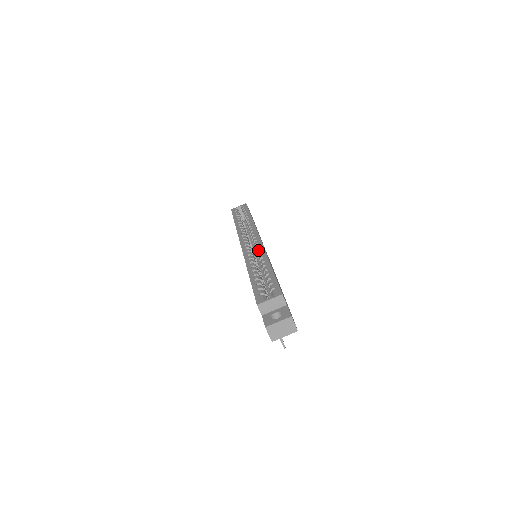
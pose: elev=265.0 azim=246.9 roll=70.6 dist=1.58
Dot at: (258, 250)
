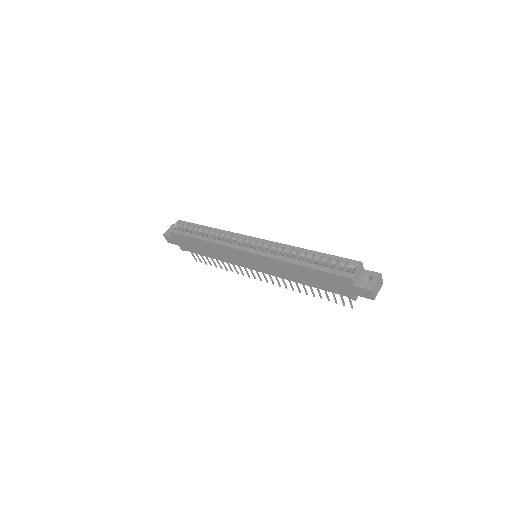
Dot at: (275, 246)
